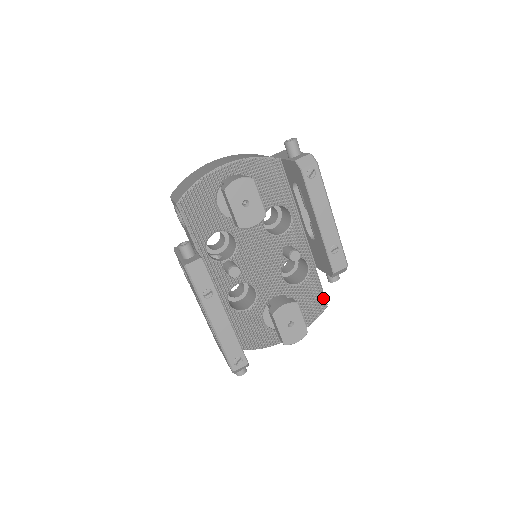
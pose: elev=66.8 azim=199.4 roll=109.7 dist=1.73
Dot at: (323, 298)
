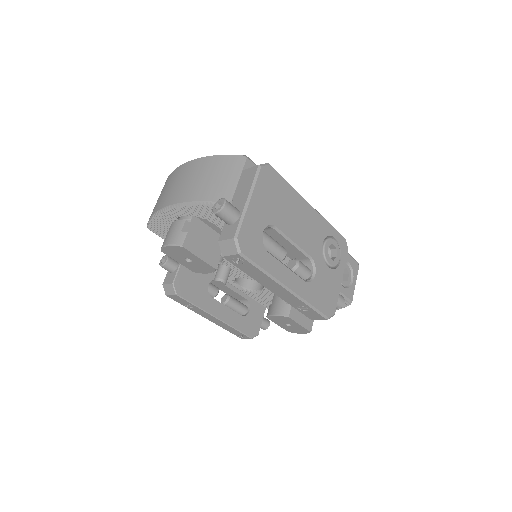
Dot at: occluded
